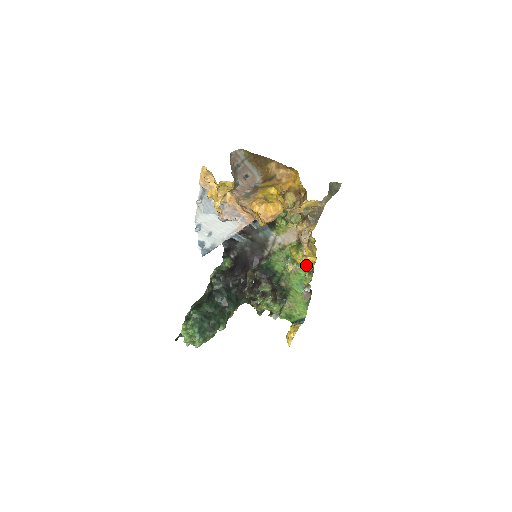
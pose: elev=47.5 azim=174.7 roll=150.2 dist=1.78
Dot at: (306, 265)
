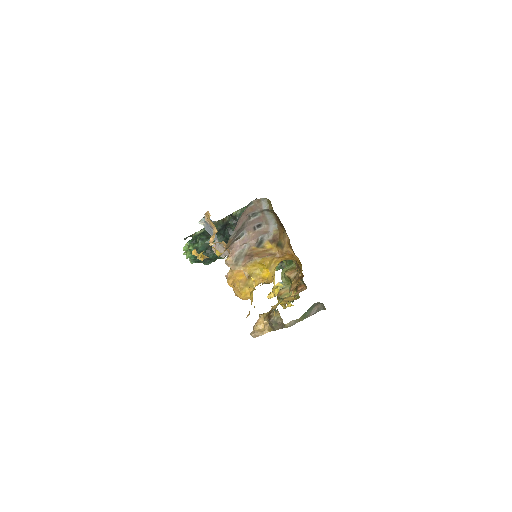
Dot at: occluded
